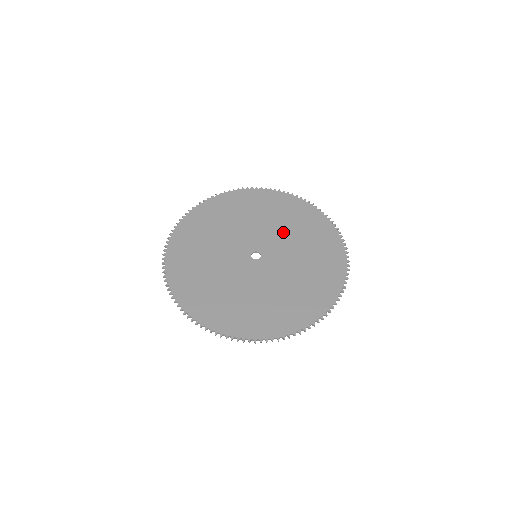
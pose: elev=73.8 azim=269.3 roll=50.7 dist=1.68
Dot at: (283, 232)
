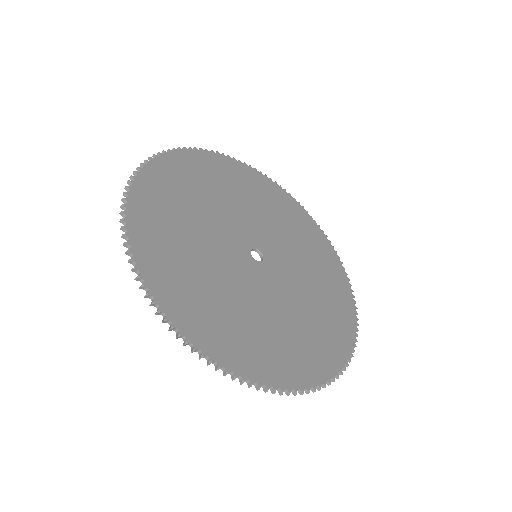
Dot at: (294, 249)
